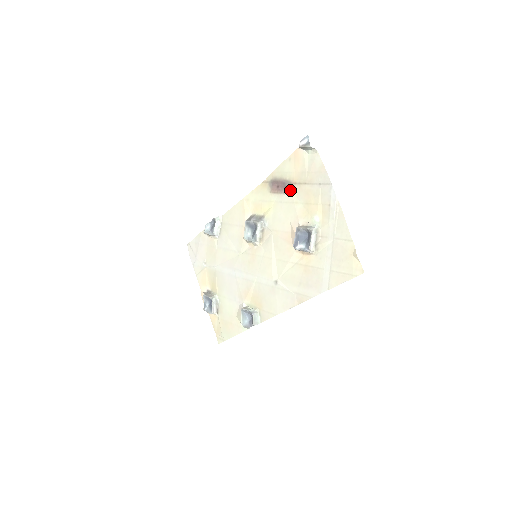
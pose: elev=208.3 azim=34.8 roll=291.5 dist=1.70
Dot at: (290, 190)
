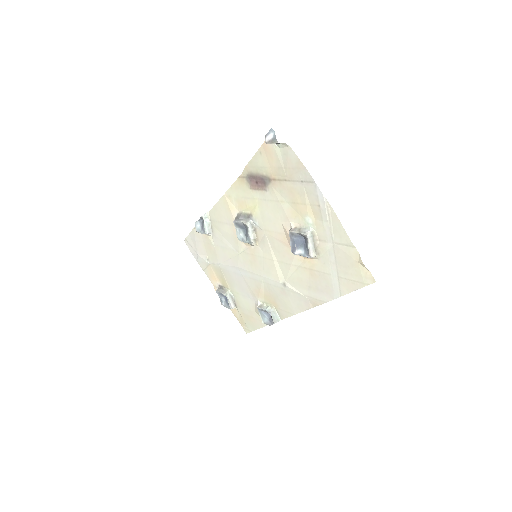
Dot at: (271, 187)
